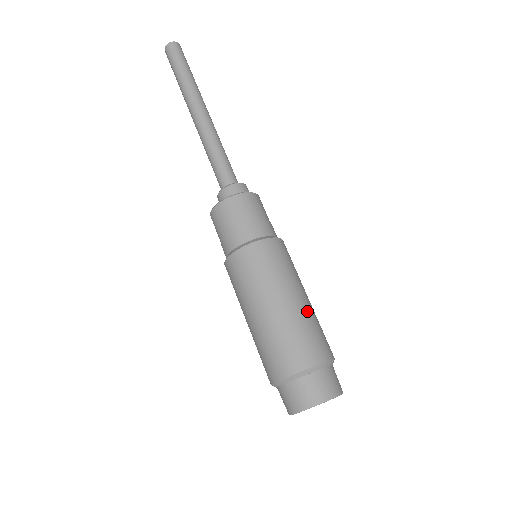
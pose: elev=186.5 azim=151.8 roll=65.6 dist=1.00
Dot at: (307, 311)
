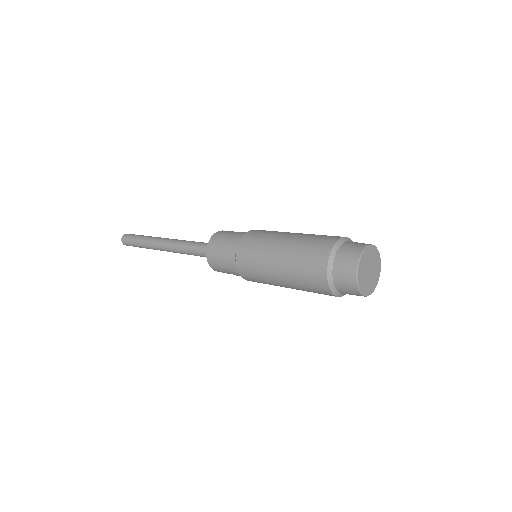
Dot at: (307, 234)
